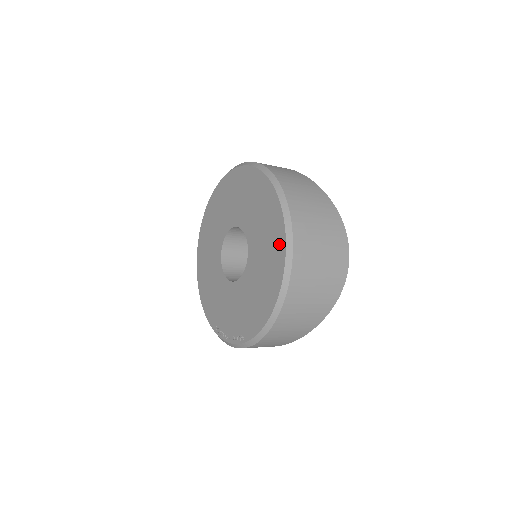
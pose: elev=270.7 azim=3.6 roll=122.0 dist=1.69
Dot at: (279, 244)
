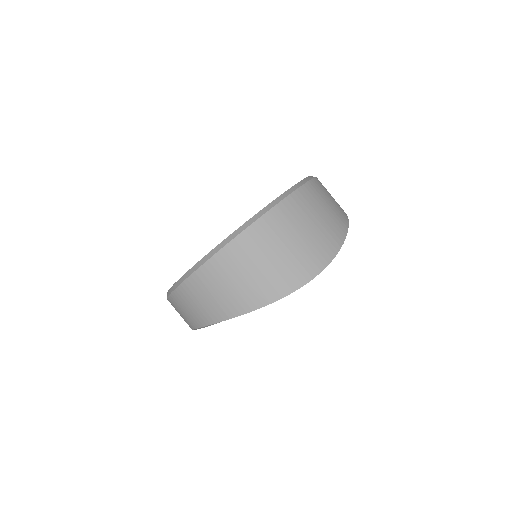
Dot at: occluded
